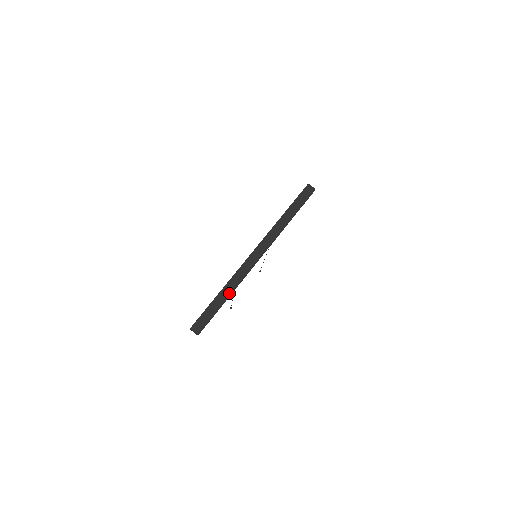
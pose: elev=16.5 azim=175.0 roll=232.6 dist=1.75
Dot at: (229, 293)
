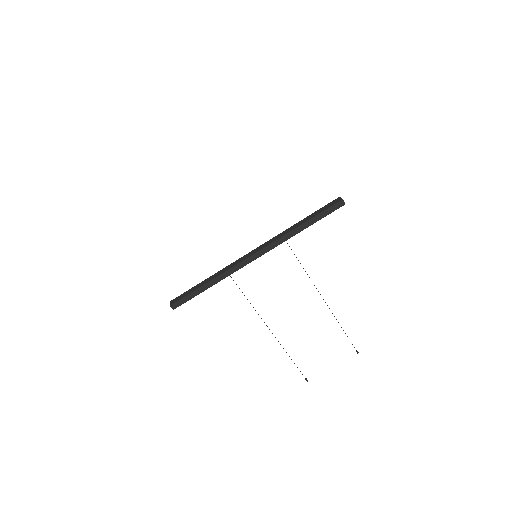
Dot at: (212, 279)
